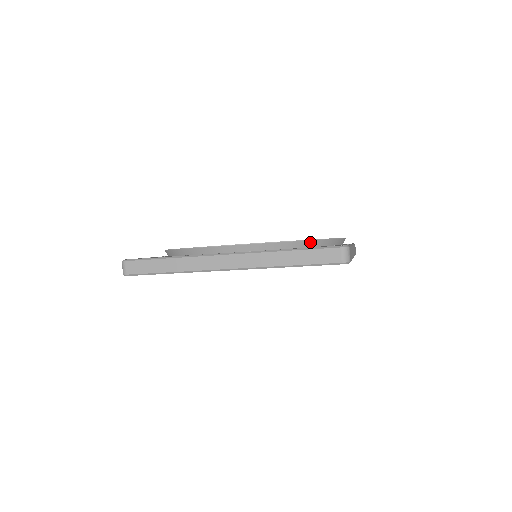
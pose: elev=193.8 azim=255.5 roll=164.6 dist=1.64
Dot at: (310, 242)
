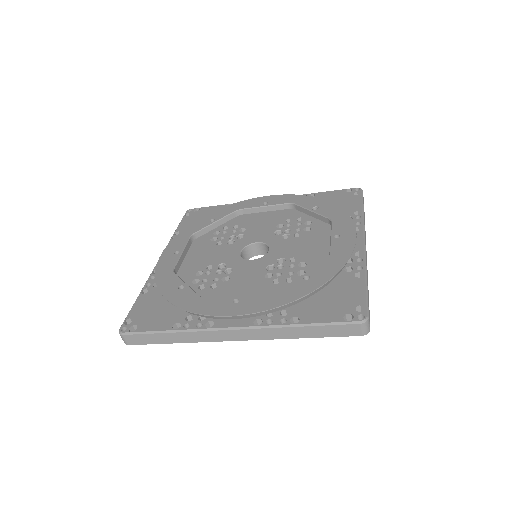
Dot at: (321, 287)
